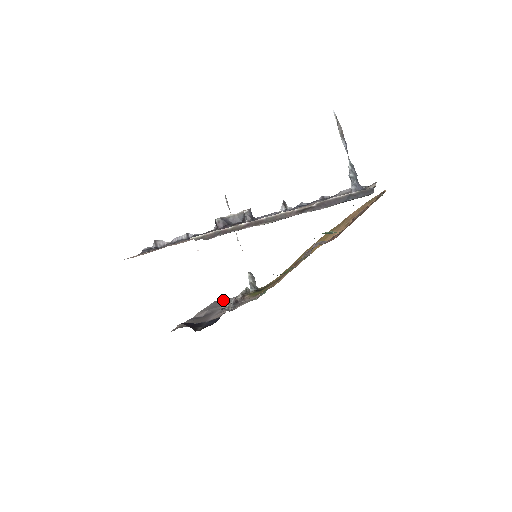
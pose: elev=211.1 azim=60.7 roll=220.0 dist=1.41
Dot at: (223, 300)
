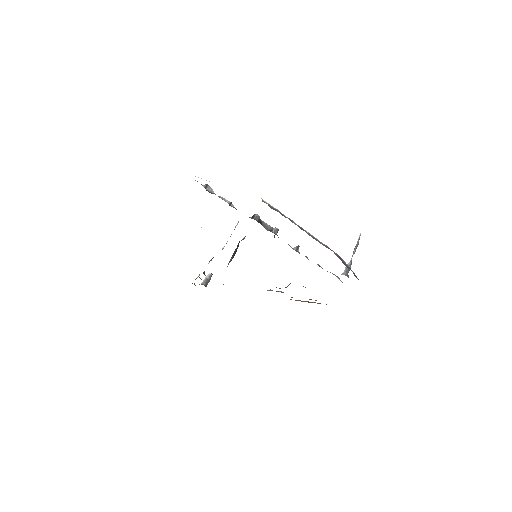
Dot at: occluded
